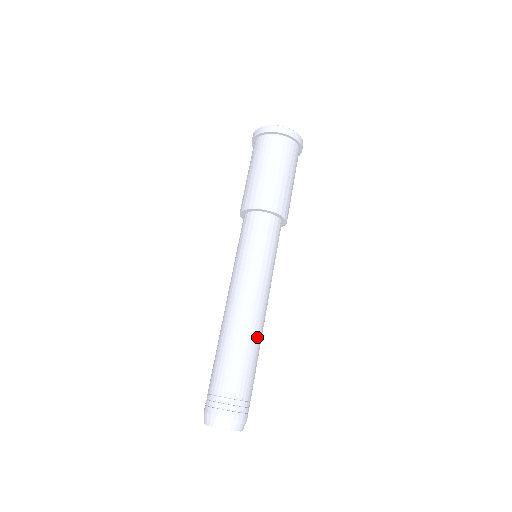
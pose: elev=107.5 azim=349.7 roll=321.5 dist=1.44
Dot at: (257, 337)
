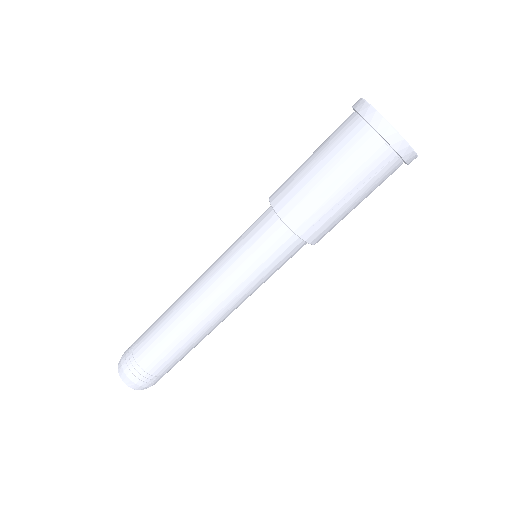
Dot at: (194, 335)
